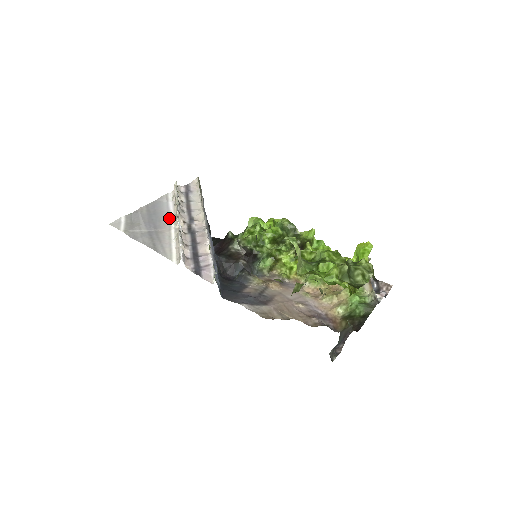
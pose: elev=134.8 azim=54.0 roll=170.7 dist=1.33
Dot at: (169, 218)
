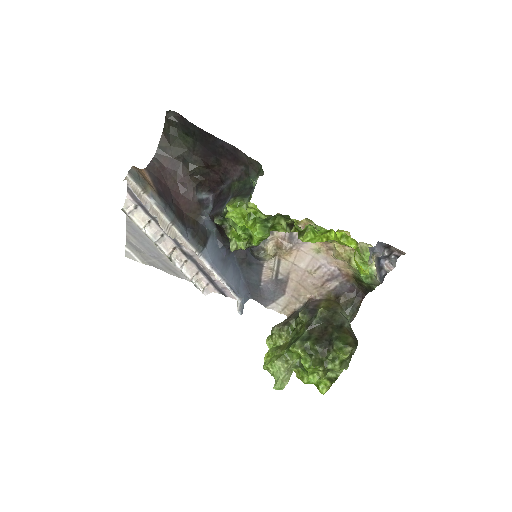
Dot at: occluded
